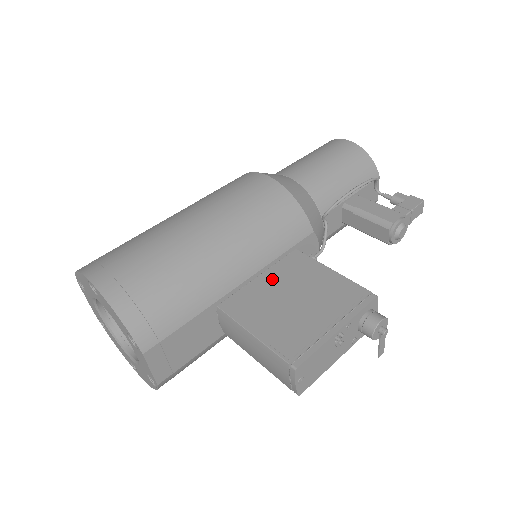
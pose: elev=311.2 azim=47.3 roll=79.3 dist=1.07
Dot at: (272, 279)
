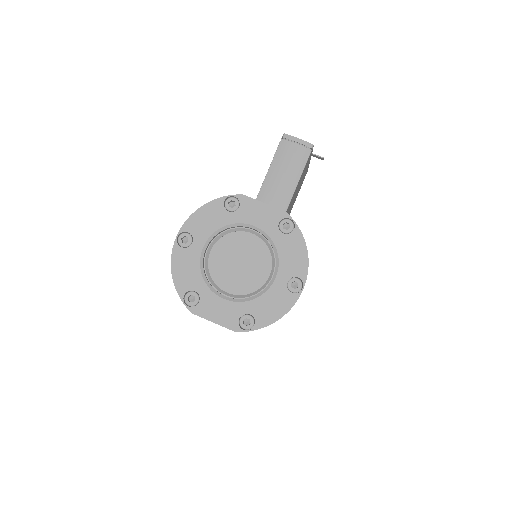
Dot at: occluded
